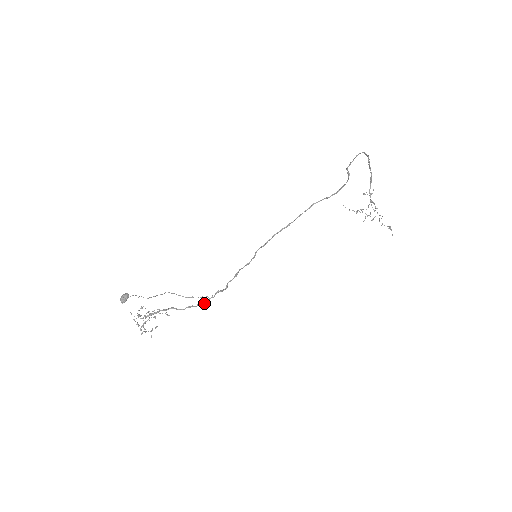
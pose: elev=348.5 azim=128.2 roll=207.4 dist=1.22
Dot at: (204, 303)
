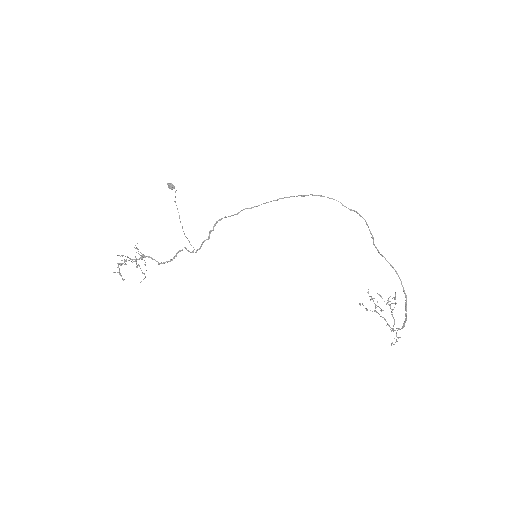
Dot at: occluded
